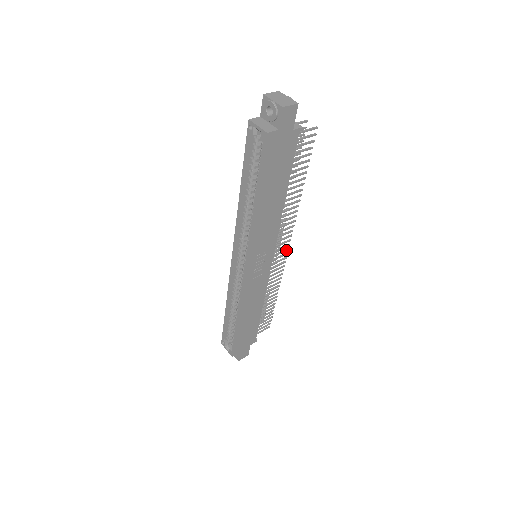
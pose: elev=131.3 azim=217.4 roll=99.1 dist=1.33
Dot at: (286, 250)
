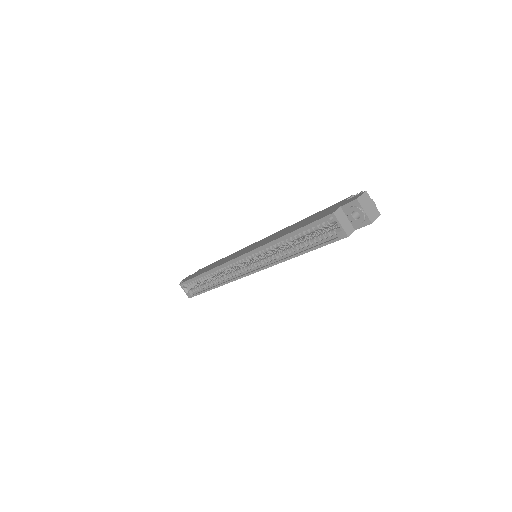
Dot at: occluded
